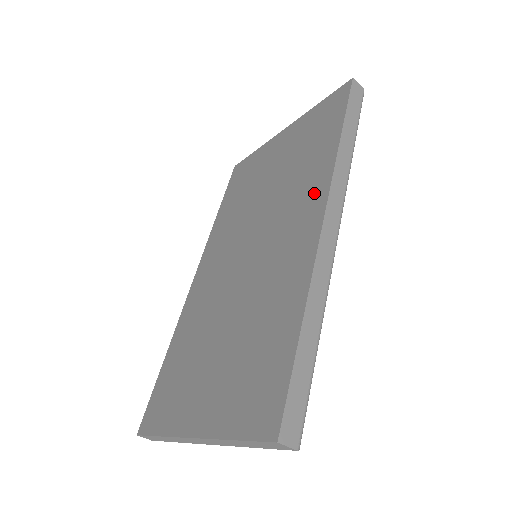
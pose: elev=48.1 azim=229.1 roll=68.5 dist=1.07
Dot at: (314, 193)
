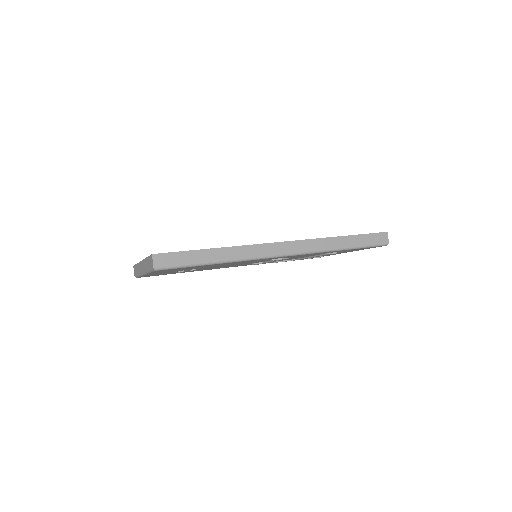
Dot at: occluded
